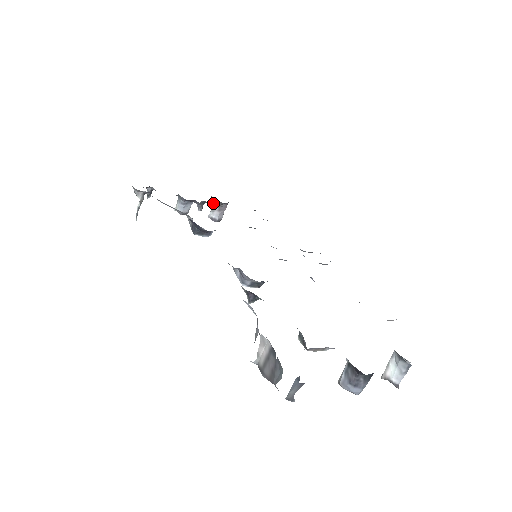
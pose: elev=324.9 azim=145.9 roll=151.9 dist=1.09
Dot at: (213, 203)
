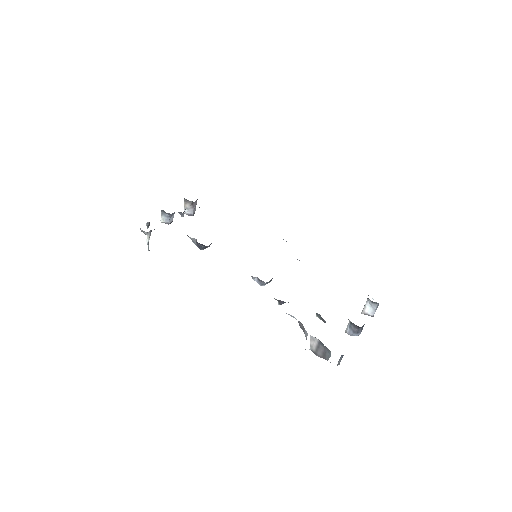
Dot at: (185, 202)
